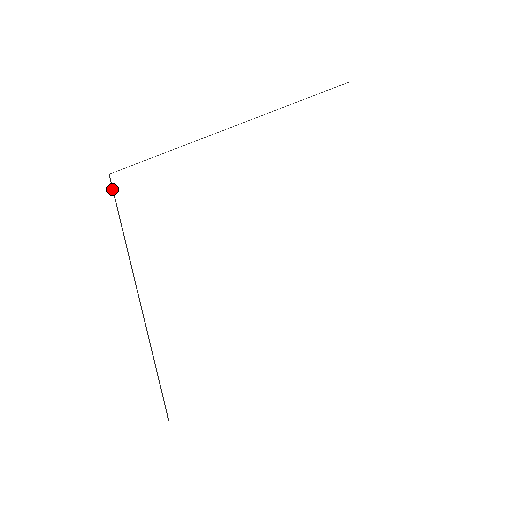
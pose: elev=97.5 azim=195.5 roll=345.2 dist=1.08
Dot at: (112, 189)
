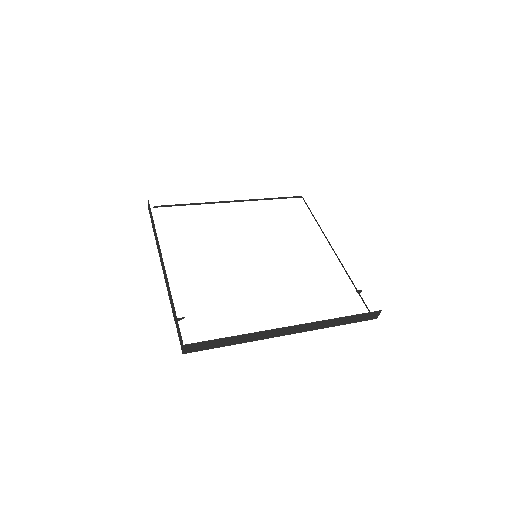
Dot at: occluded
